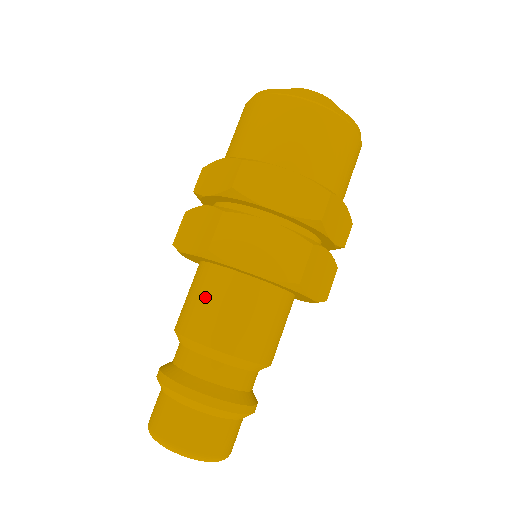
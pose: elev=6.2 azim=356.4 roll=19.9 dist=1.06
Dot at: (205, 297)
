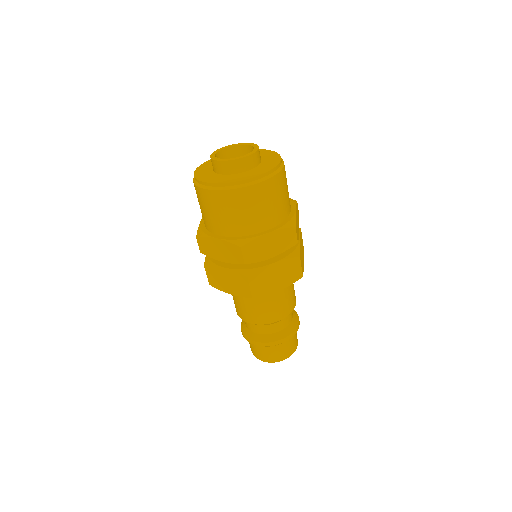
Dot at: (254, 305)
